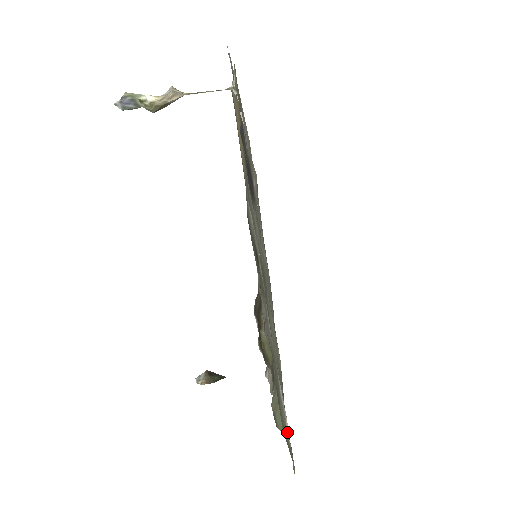
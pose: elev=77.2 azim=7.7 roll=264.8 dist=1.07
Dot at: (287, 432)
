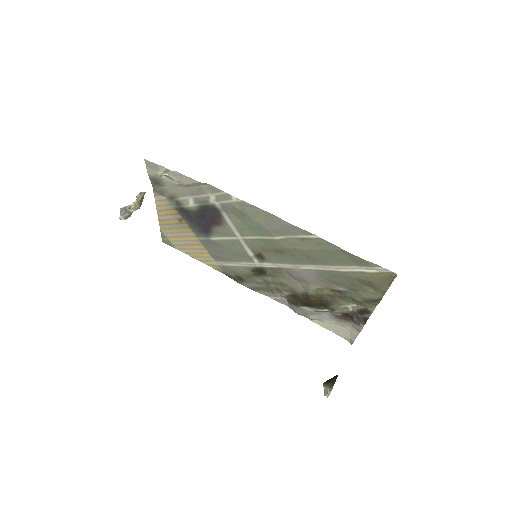
Dot at: (369, 272)
